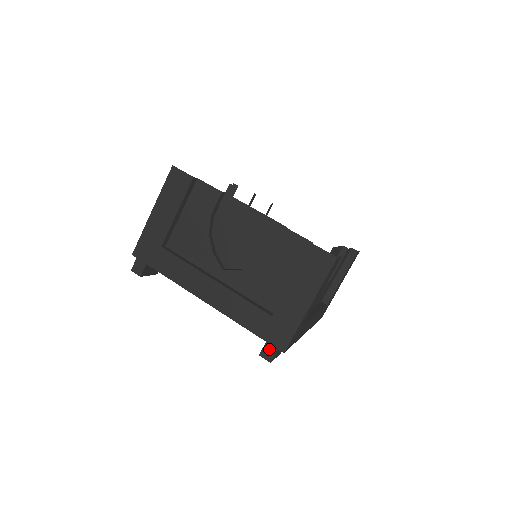
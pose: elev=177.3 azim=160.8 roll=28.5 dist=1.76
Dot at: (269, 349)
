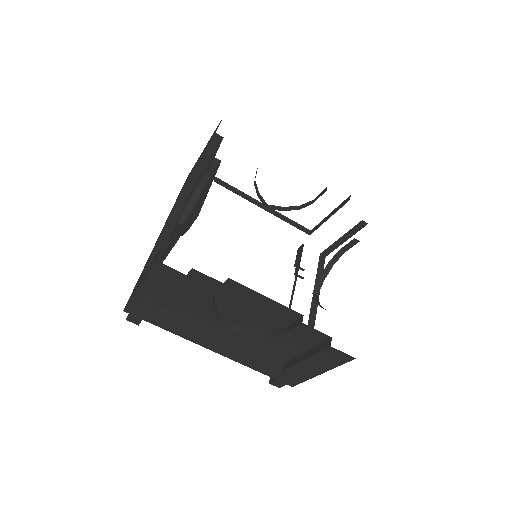
Dot at: (279, 383)
